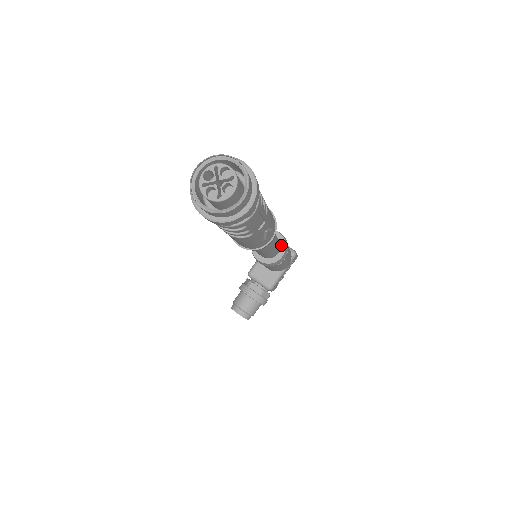
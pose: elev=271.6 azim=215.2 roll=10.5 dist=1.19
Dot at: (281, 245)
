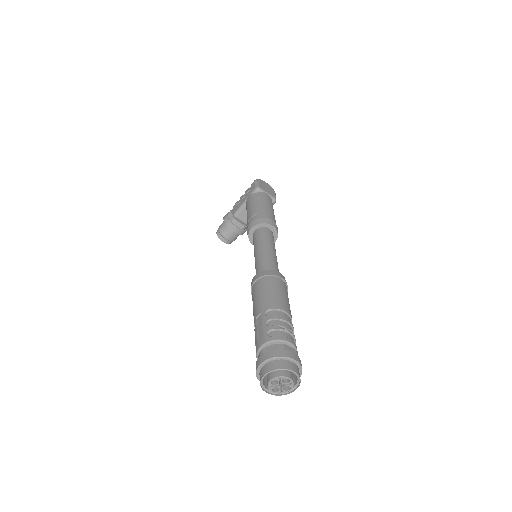
Dot at: (274, 235)
